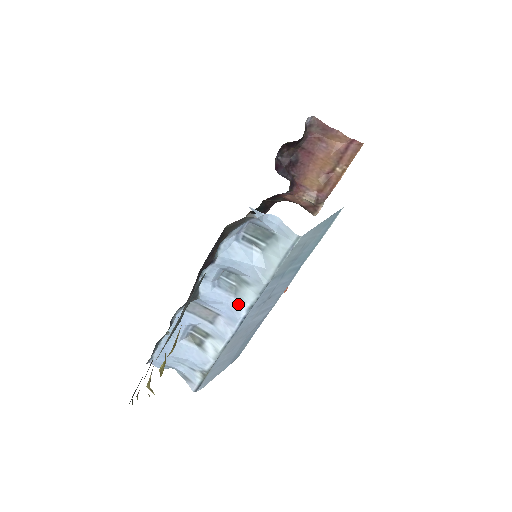
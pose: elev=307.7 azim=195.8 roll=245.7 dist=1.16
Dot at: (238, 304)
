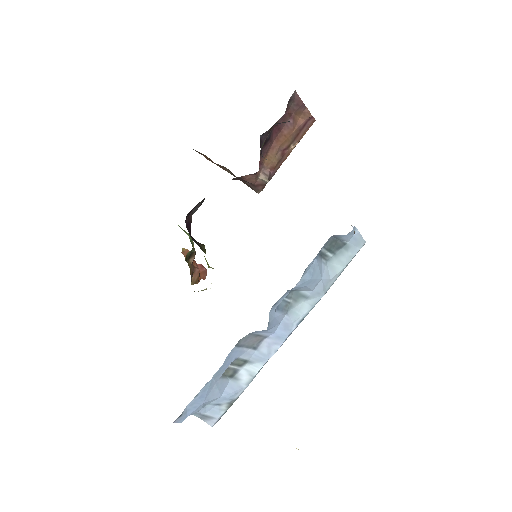
Dot at: (290, 320)
